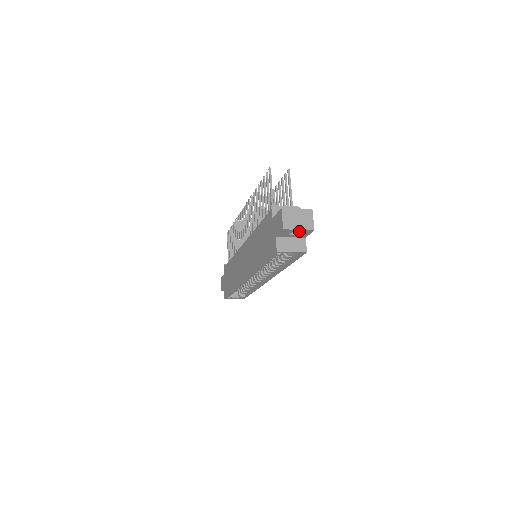
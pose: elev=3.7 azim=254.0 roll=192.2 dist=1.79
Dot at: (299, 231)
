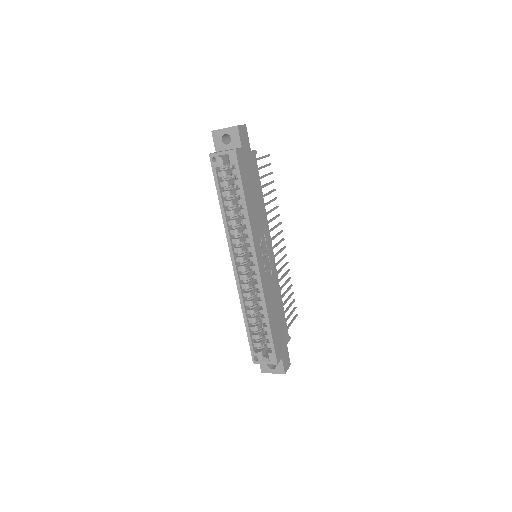
Dot at: (227, 132)
